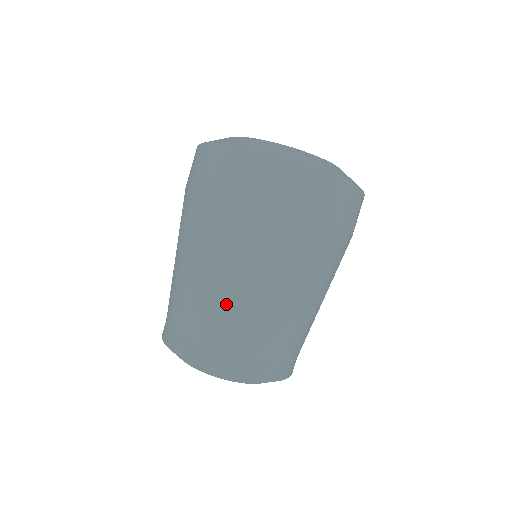
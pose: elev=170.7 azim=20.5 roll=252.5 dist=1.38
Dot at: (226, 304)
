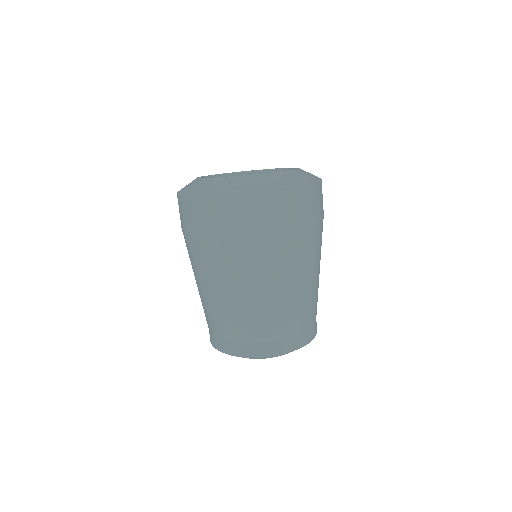
Dot at: (231, 309)
